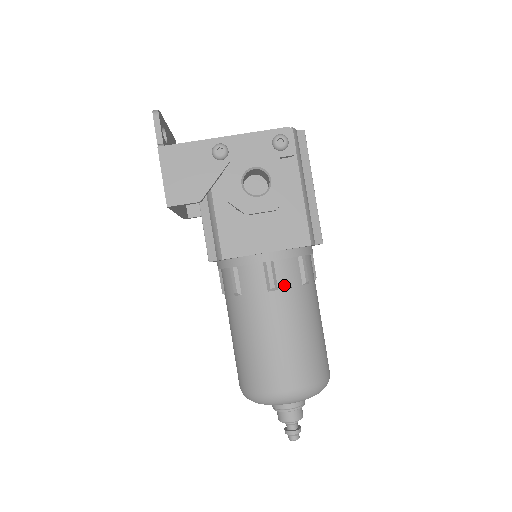
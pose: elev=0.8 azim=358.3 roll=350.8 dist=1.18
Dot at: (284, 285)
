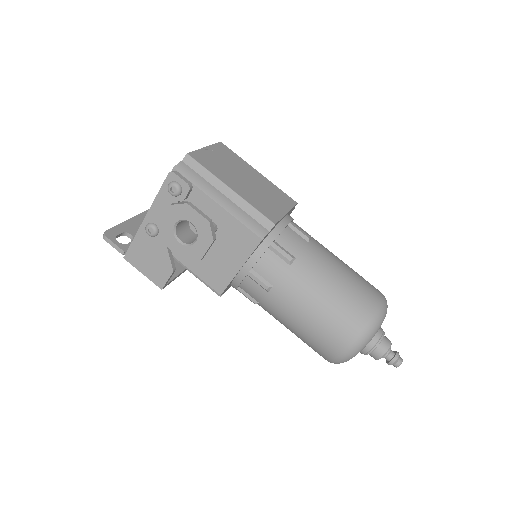
Dot at: (274, 279)
